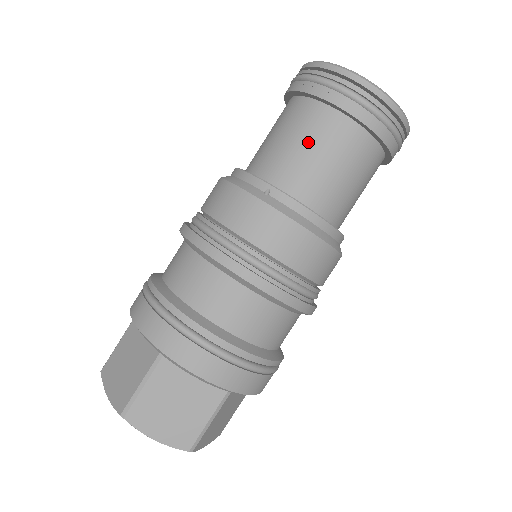
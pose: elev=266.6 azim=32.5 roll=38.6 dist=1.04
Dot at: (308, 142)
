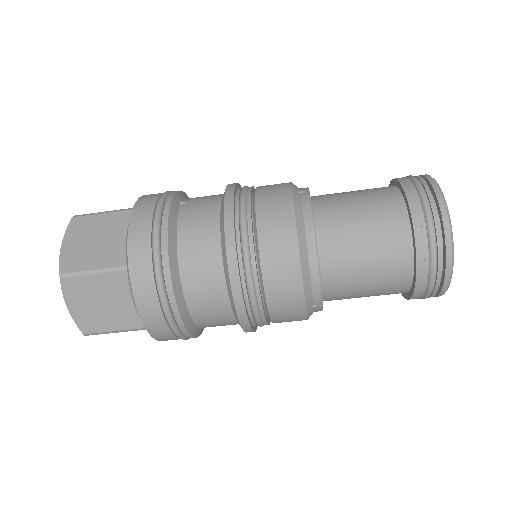
Dot at: (372, 292)
